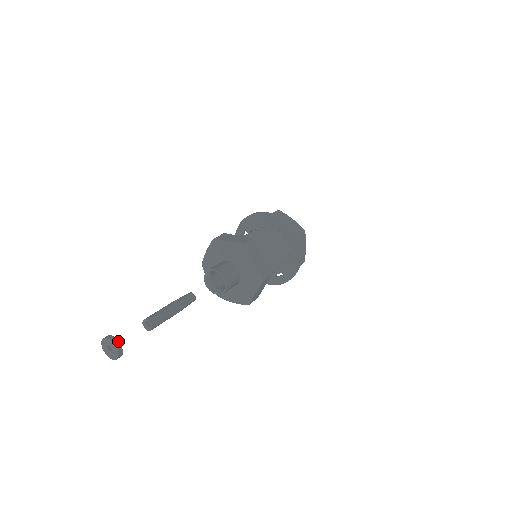
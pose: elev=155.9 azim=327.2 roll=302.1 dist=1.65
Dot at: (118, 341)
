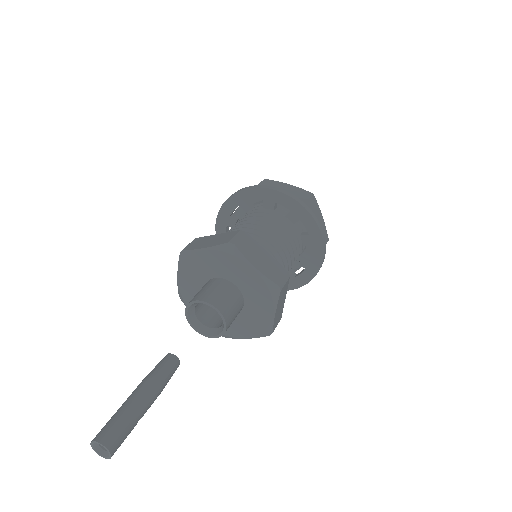
Dot at: out of frame
